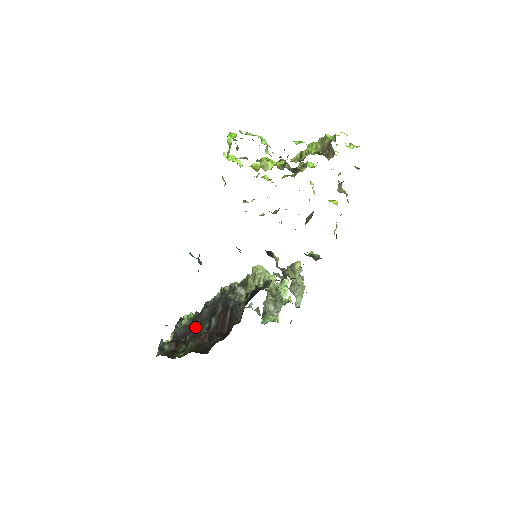
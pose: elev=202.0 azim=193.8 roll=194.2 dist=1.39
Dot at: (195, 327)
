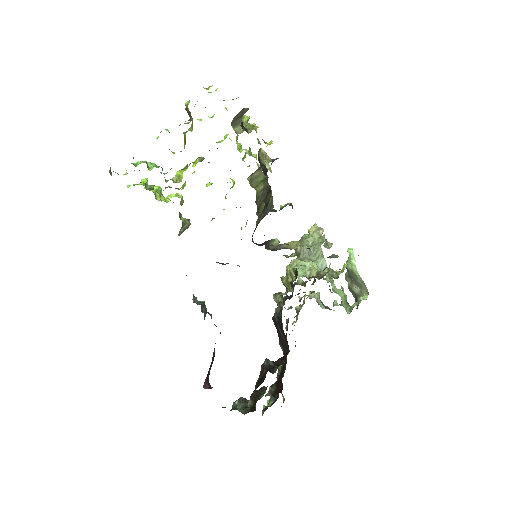
Dot at: occluded
